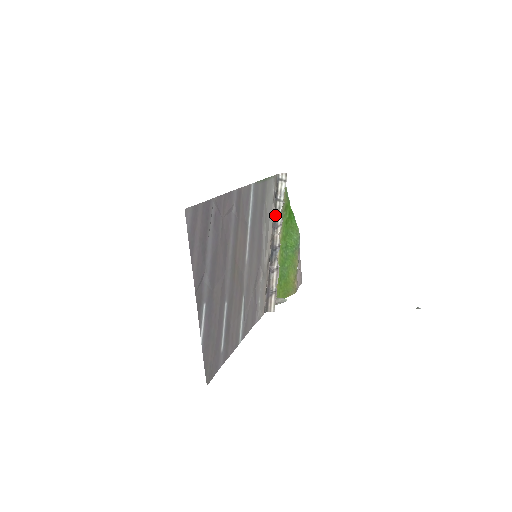
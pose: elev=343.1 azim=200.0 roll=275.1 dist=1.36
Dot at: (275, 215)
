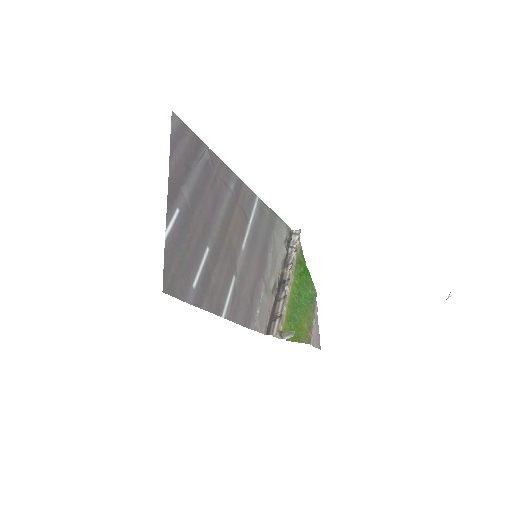
Dot at: (286, 257)
